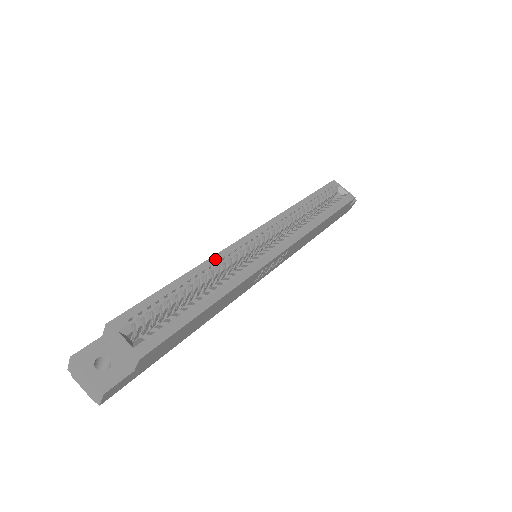
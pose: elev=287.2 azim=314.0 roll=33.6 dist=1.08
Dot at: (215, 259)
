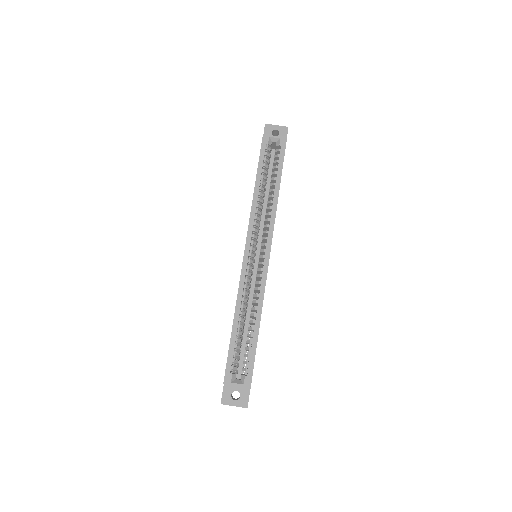
Dot at: (240, 295)
